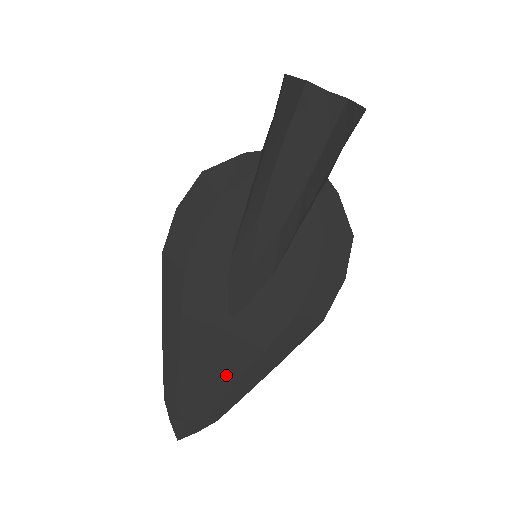
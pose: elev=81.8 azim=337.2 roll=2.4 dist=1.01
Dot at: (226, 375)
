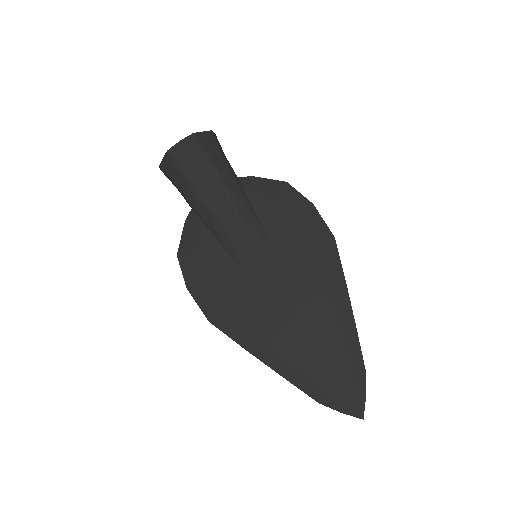
Dot at: (329, 336)
